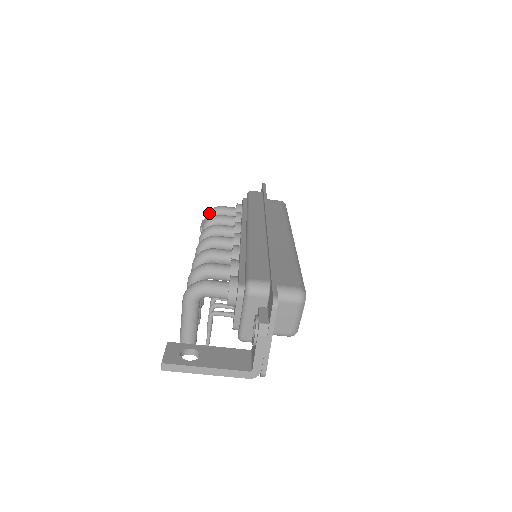
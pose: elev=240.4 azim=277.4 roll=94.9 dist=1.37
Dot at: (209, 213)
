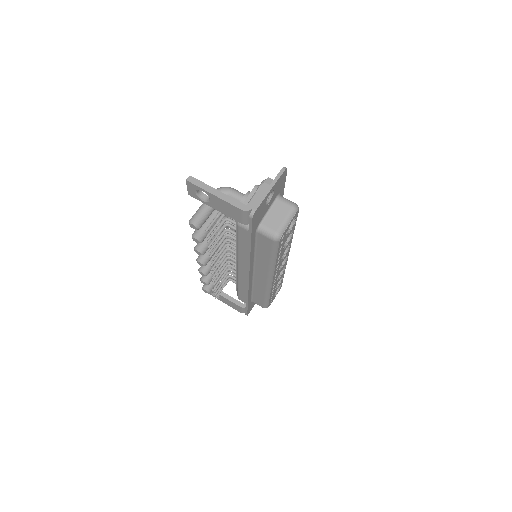
Dot at: occluded
